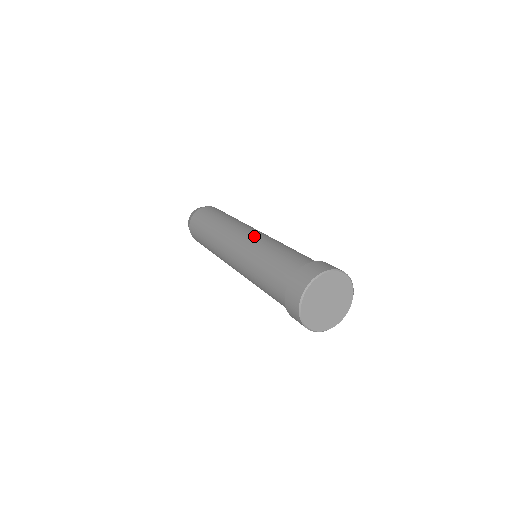
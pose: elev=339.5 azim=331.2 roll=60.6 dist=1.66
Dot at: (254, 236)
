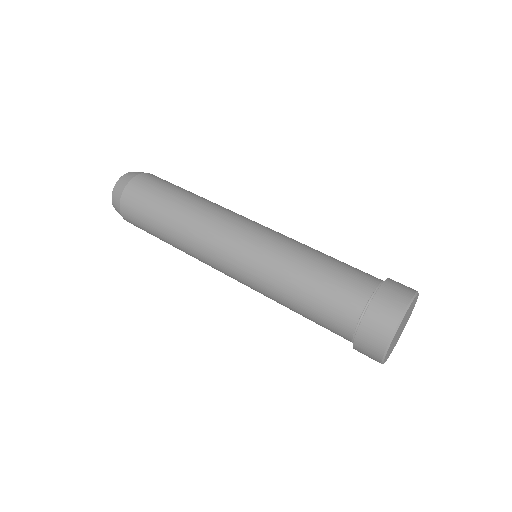
Dot at: (264, 235)
